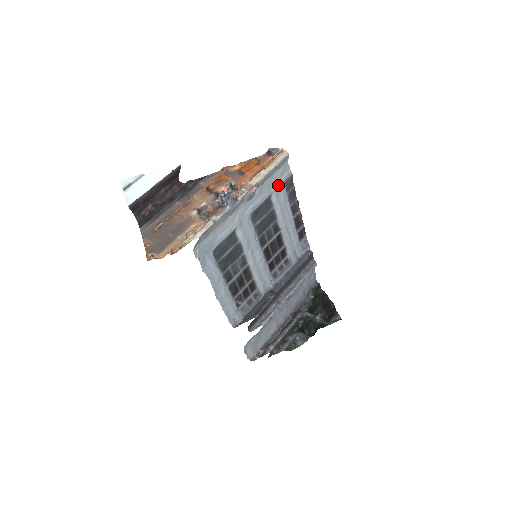
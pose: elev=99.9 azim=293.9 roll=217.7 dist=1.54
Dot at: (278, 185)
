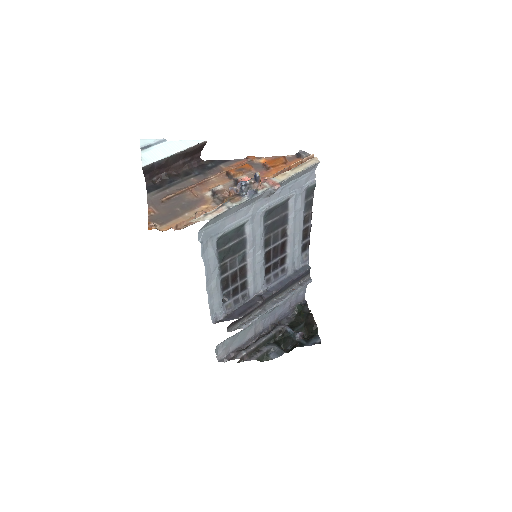
Dot at: (299, 190)
